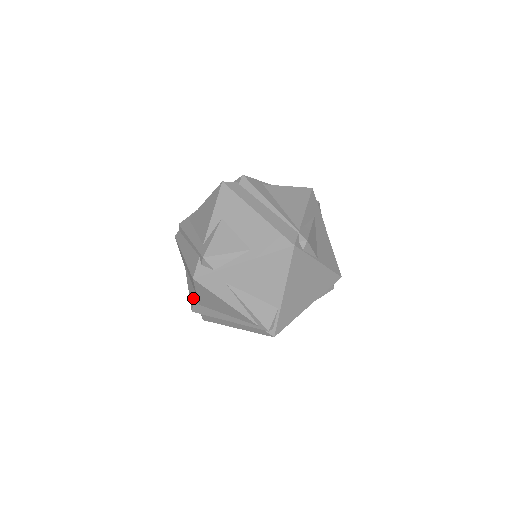
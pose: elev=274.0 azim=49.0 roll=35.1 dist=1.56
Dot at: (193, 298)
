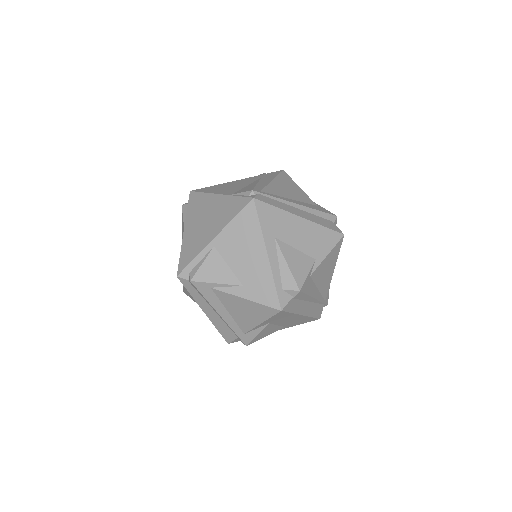
Dot at: occluded
